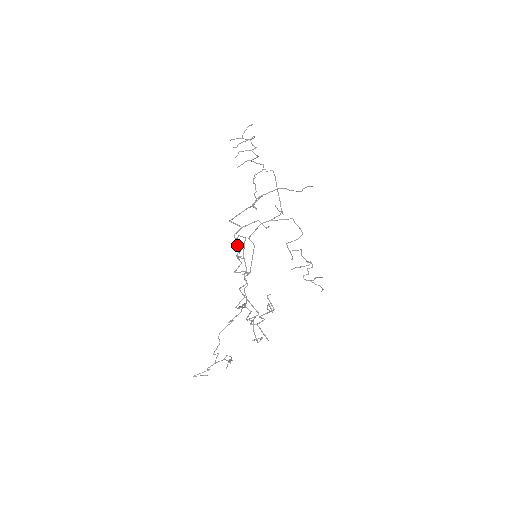
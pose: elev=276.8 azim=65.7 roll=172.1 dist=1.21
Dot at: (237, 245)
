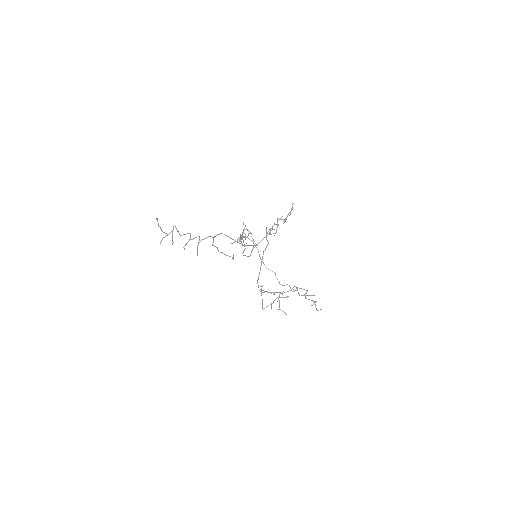
Dot at: occluded
